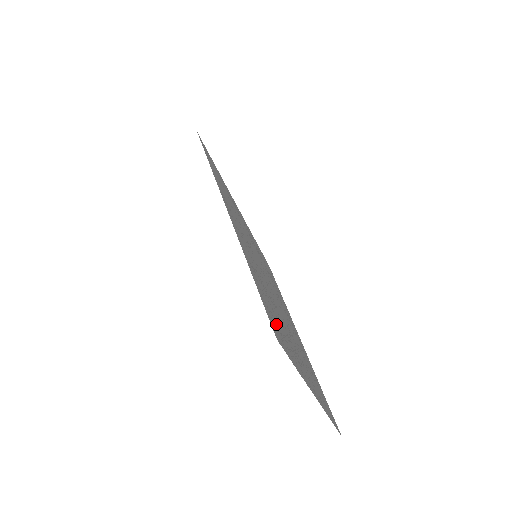
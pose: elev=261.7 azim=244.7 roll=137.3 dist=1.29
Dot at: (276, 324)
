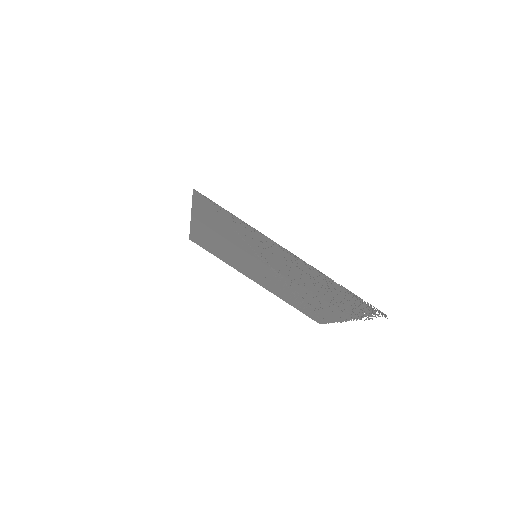
Dot at: (356, 305)
